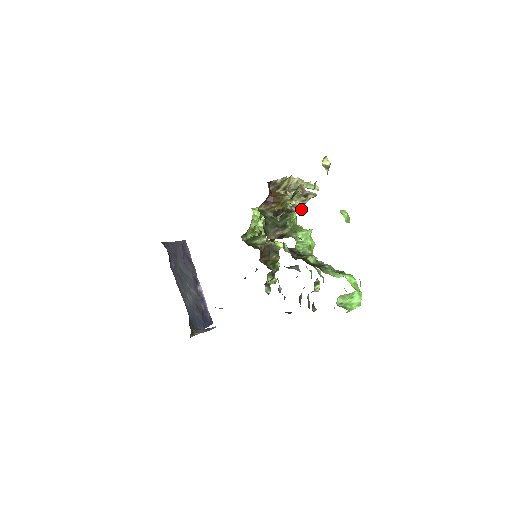
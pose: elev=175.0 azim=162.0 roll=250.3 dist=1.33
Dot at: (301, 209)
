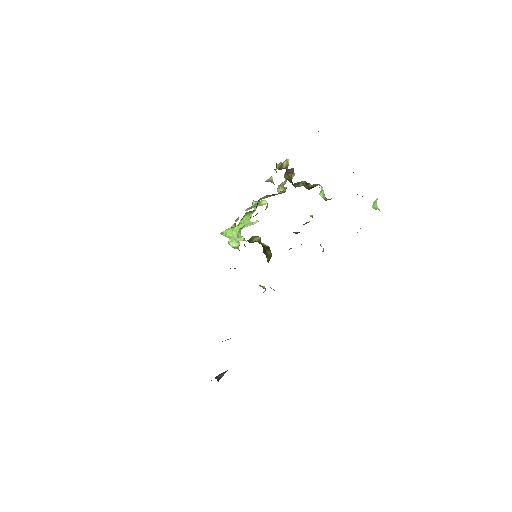
Dot at: occluded
